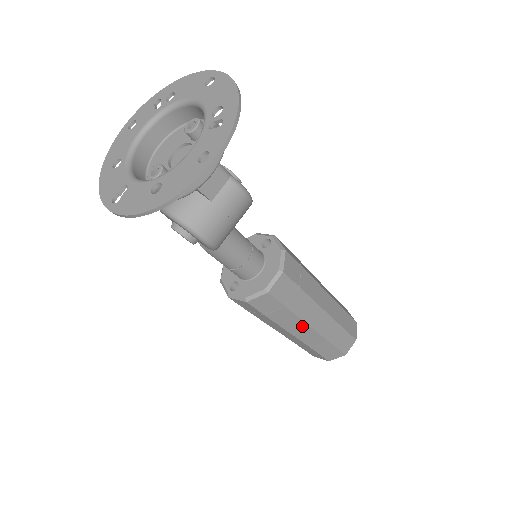
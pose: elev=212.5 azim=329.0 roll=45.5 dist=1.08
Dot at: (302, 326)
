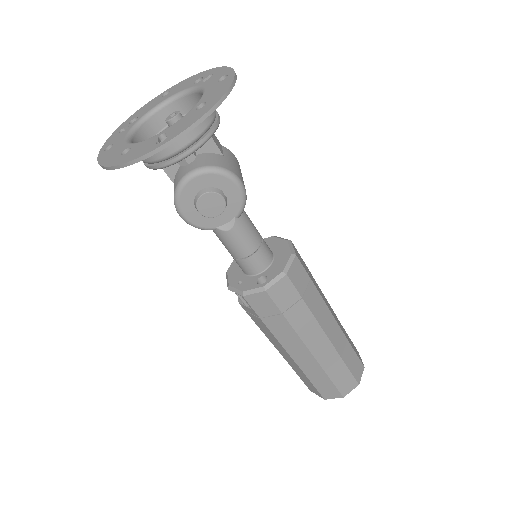
Dot at: (328, 315)
